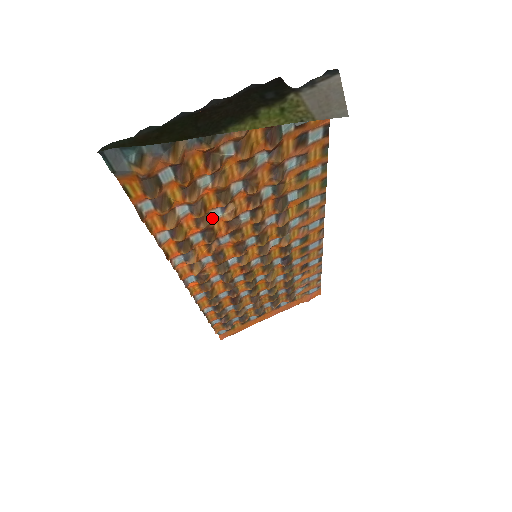
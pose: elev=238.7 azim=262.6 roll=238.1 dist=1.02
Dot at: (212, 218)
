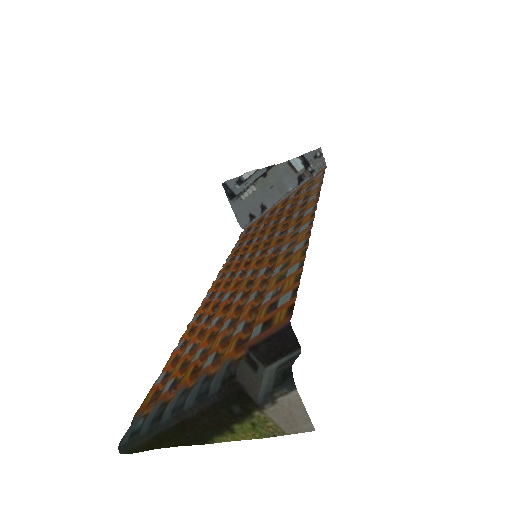
Dot at: (211, 324)
